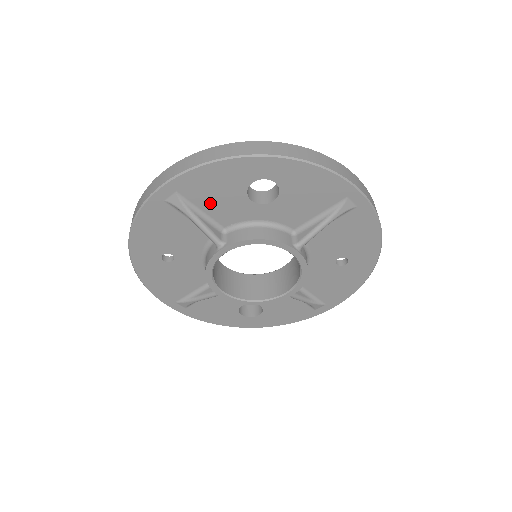
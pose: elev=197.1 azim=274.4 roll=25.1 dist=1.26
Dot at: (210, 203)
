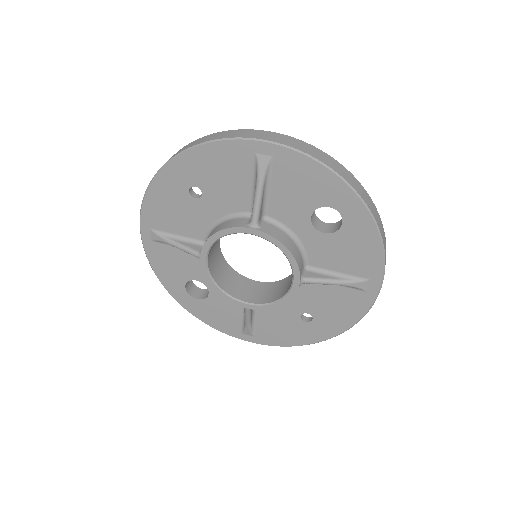
Dot at: (283, 189)
